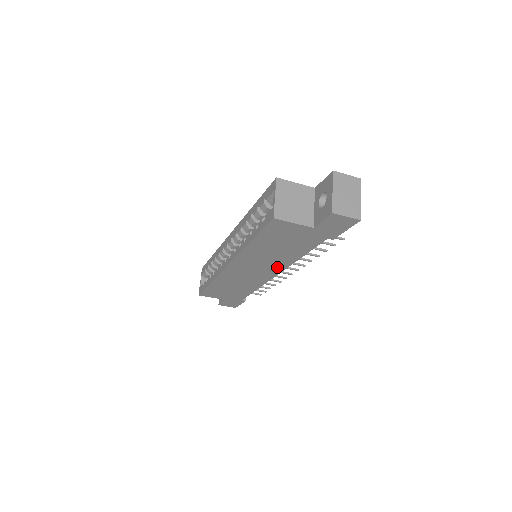
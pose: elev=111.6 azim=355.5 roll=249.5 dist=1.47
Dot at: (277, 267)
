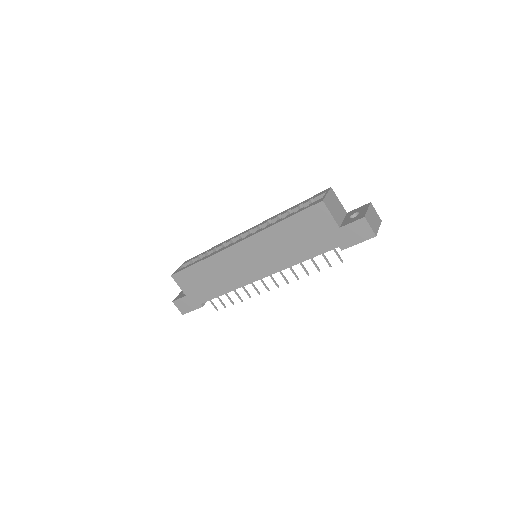
Dot at: (273, 266)
